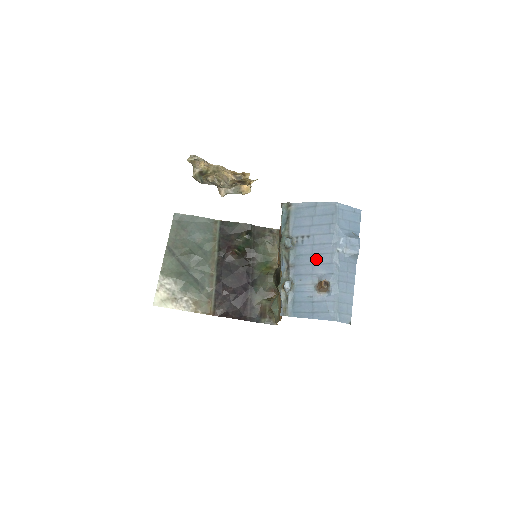
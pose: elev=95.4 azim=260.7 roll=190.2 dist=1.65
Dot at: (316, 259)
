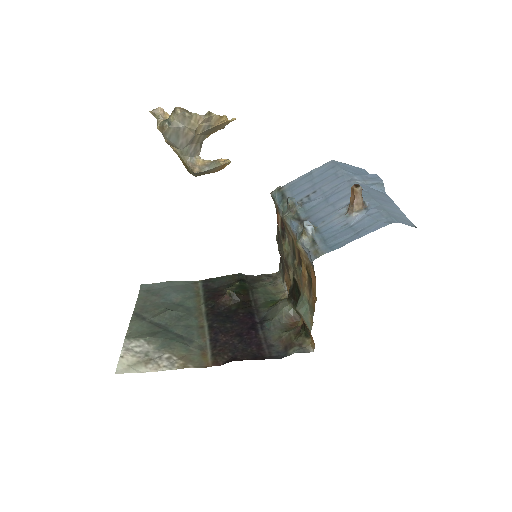
Dot at: (333, 198)
